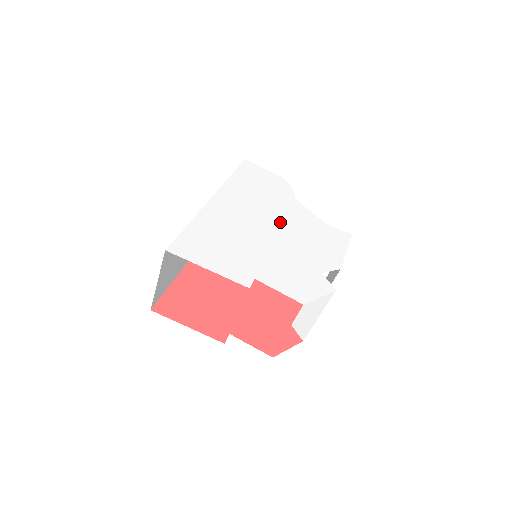
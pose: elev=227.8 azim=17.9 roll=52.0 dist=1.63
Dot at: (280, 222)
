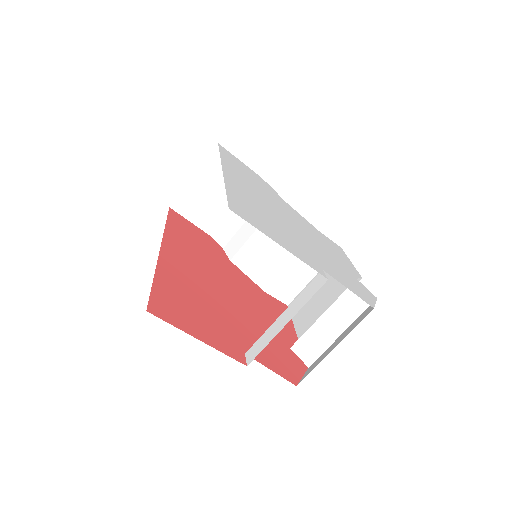
Dot at: (291, 217)
